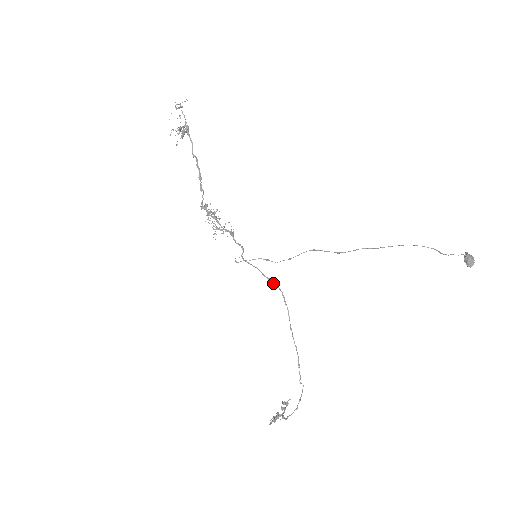
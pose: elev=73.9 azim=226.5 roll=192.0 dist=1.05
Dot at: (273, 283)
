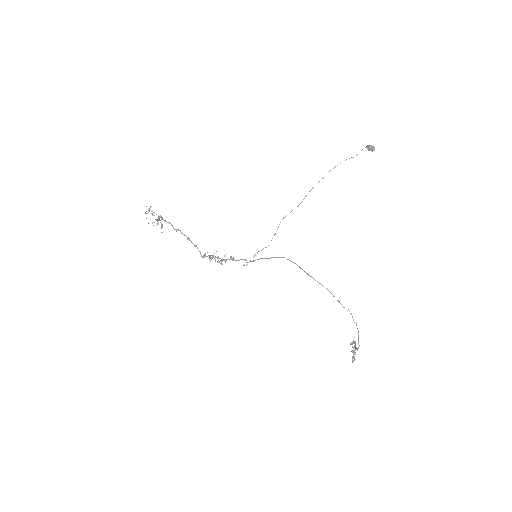
Dot at: (276, 257)
